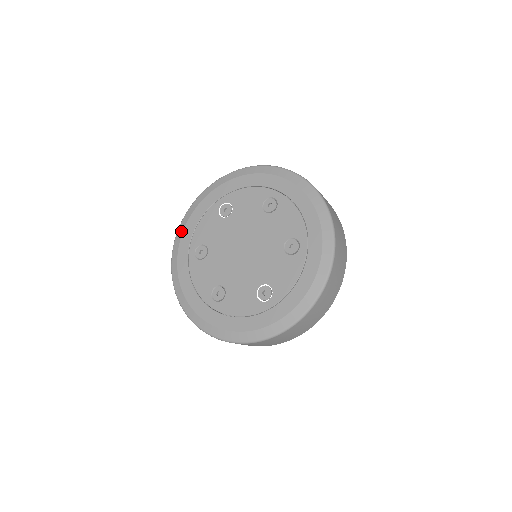
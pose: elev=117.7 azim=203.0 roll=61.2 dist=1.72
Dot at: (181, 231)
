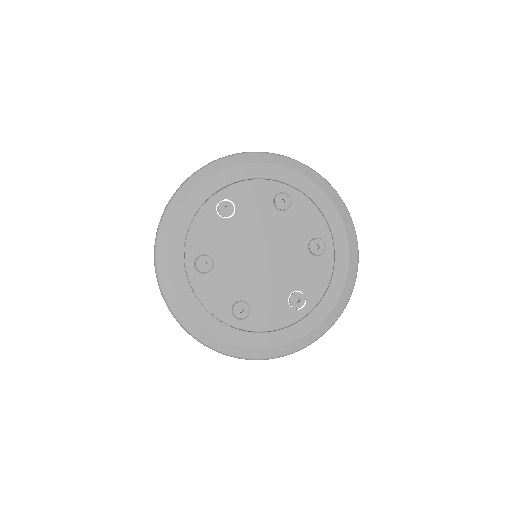
Dot at: (165, 239)
